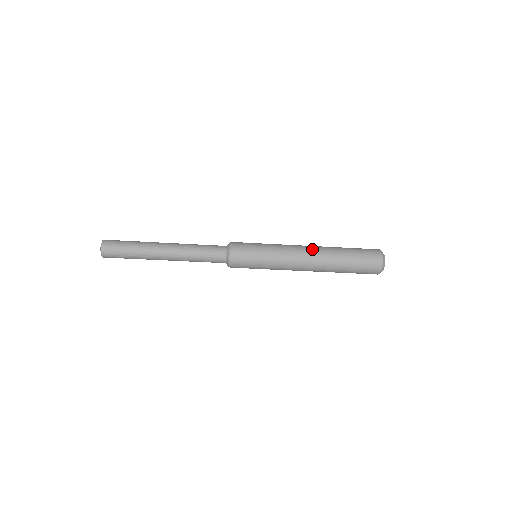
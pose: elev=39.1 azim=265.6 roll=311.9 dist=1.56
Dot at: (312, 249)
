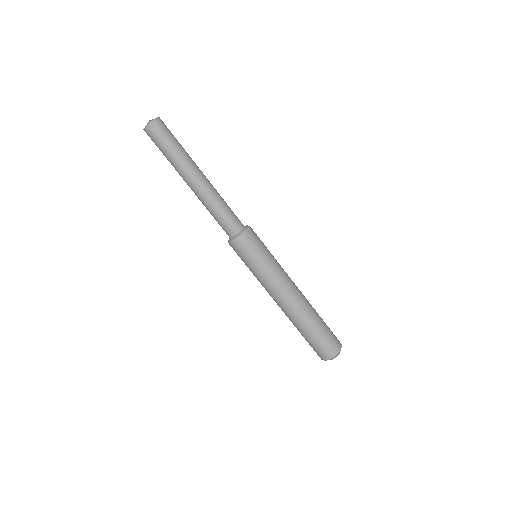
Dot at: occluded
